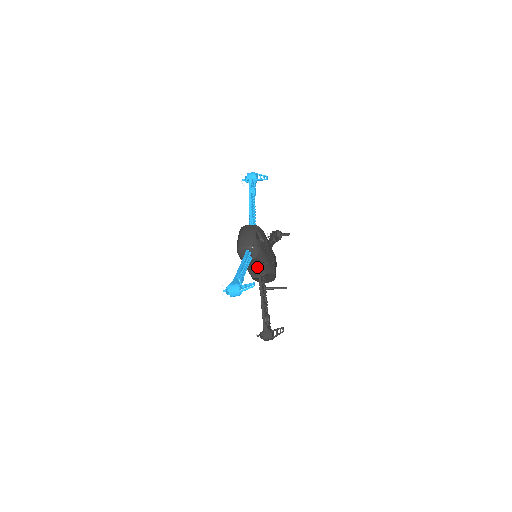
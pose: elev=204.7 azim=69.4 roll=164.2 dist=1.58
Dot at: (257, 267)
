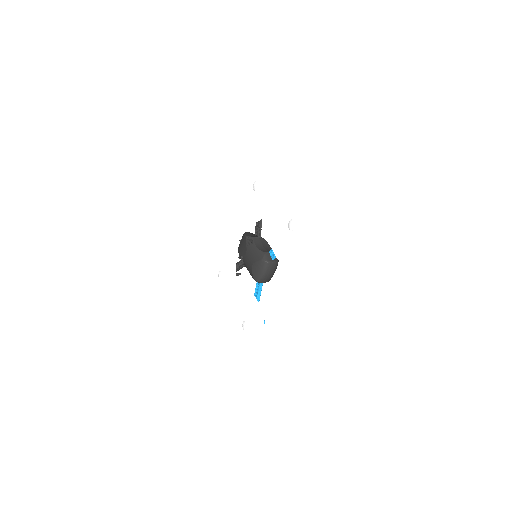
Dot at: occluded
